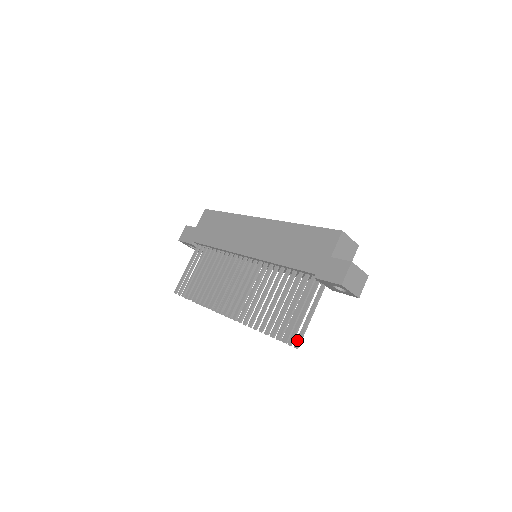
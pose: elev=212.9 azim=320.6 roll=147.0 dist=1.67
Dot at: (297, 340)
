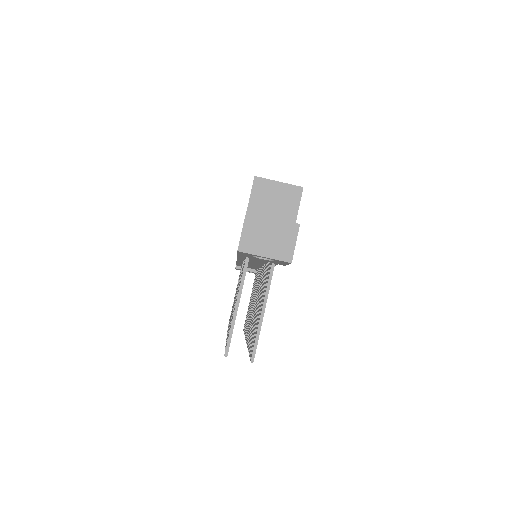
Dot at: (252, 350)
